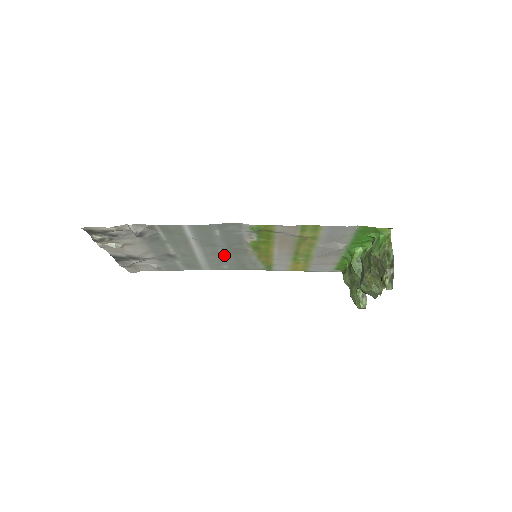
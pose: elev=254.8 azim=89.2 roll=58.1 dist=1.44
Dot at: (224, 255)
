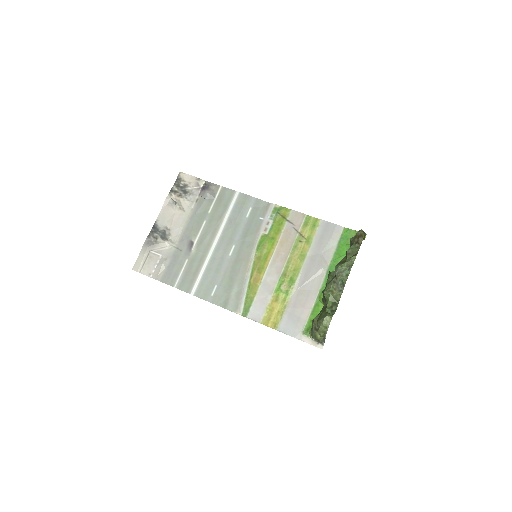
Dot at: (228, 261)
